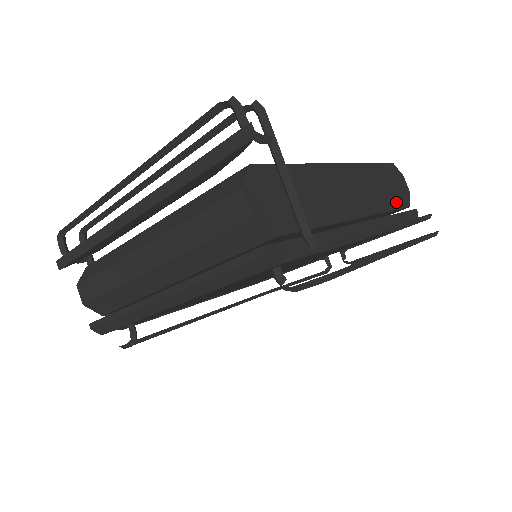
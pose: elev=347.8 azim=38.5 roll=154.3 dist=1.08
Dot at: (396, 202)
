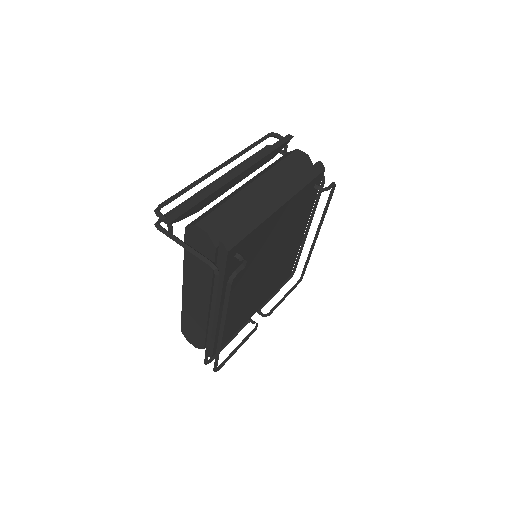
Dot at: occluded
